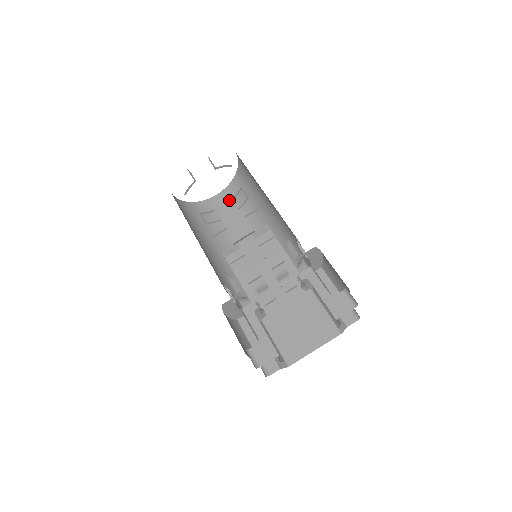
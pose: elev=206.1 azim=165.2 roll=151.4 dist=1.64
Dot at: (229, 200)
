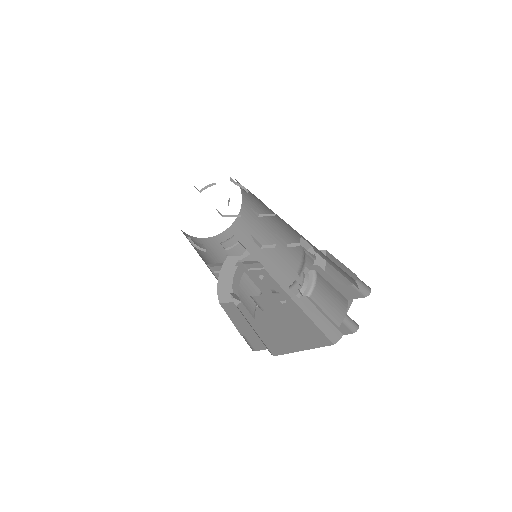
Dot at: (216, 243)
